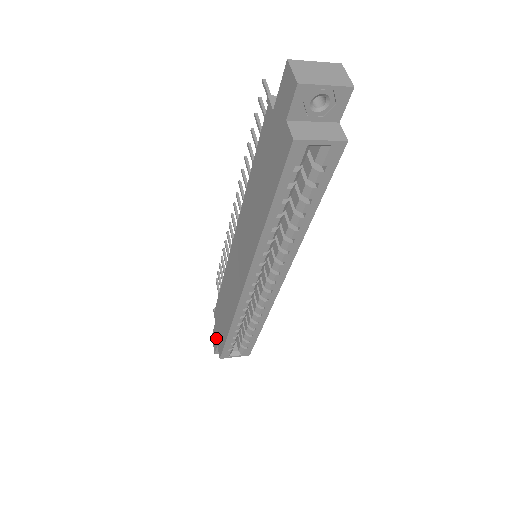
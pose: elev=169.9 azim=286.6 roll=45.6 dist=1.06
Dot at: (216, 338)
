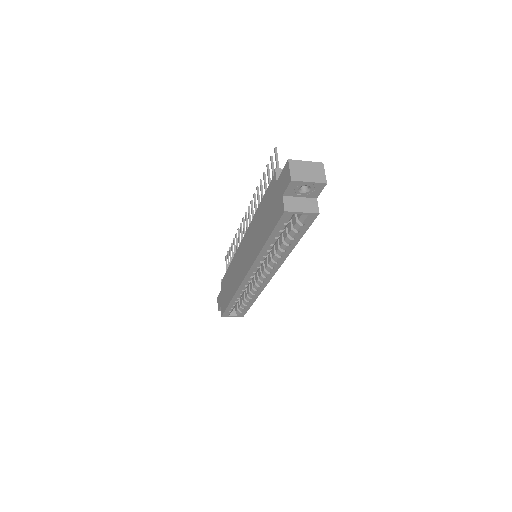
Dot at: (220, 301)
